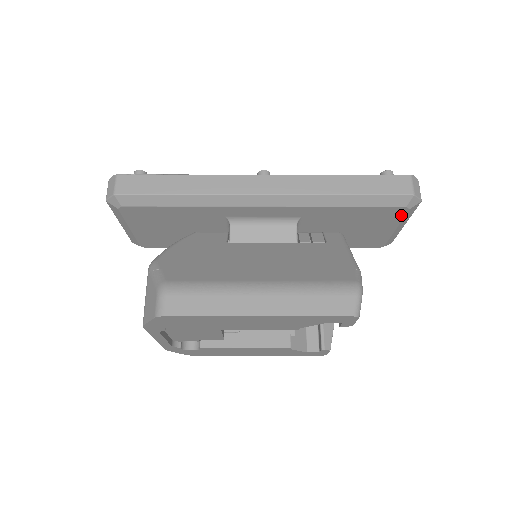
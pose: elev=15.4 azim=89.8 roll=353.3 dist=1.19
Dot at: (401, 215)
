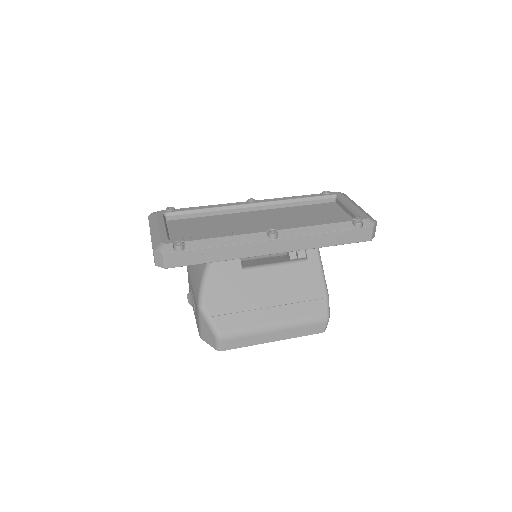
Dot at: occluded
